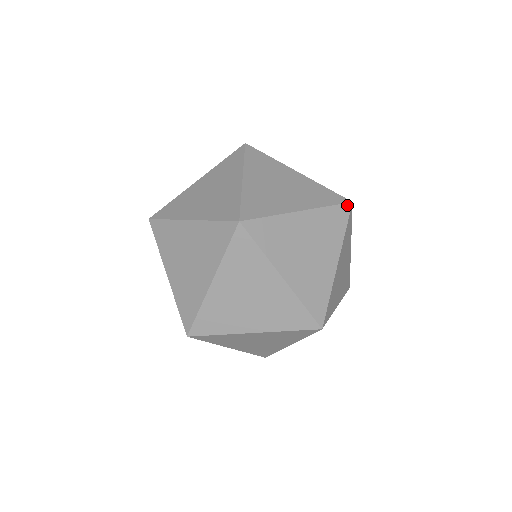
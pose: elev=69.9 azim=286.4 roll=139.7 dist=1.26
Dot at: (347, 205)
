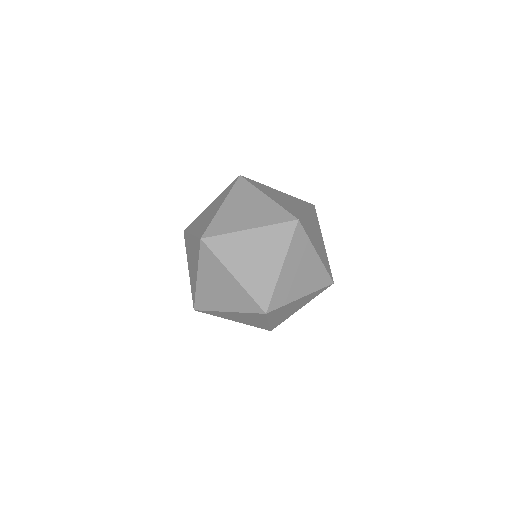
Dot at: (331, 281)
